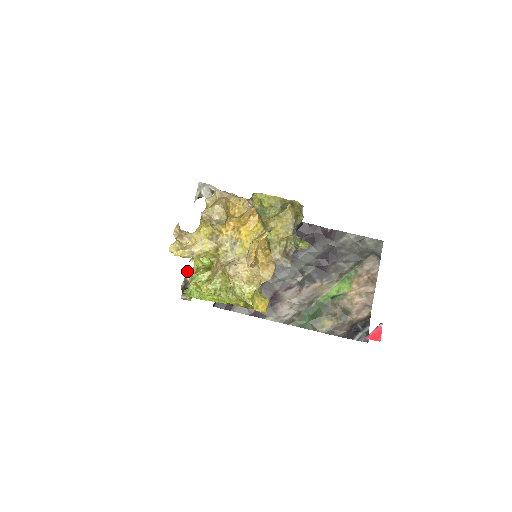
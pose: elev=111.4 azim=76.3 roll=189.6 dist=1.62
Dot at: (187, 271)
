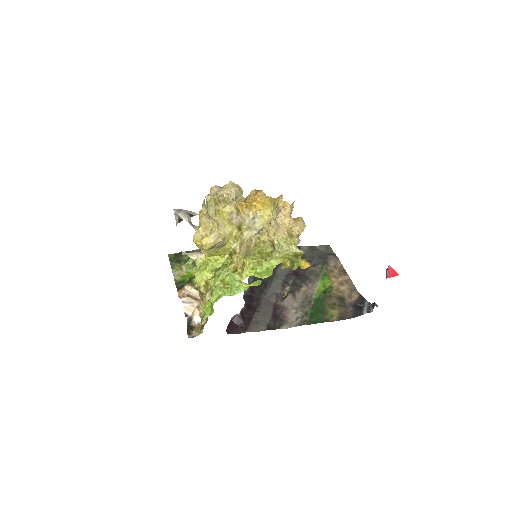
Dot at: (184, 307)
